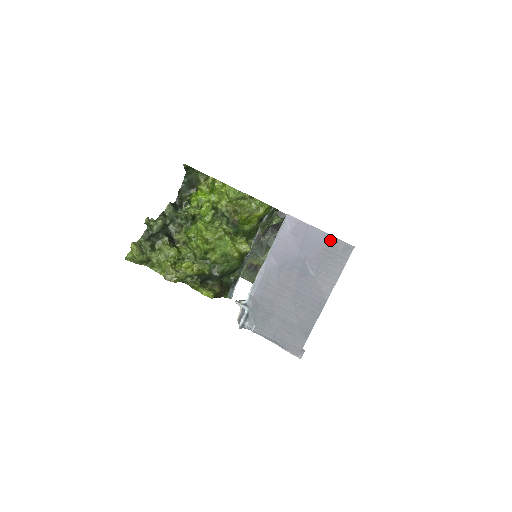
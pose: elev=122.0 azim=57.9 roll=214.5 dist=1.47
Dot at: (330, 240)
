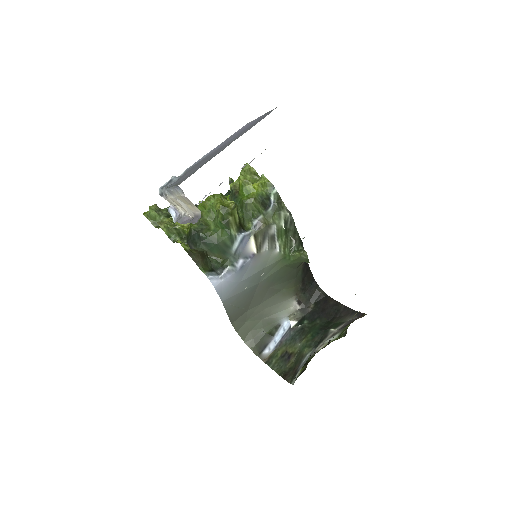
Dot at: (265, 114)
